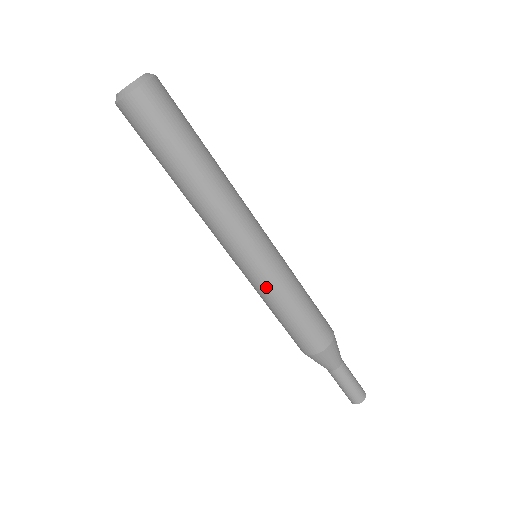
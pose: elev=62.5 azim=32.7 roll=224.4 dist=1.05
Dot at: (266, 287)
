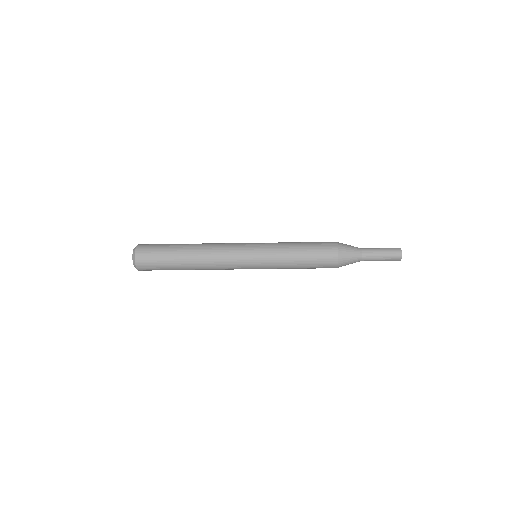
Dot at: occluded
